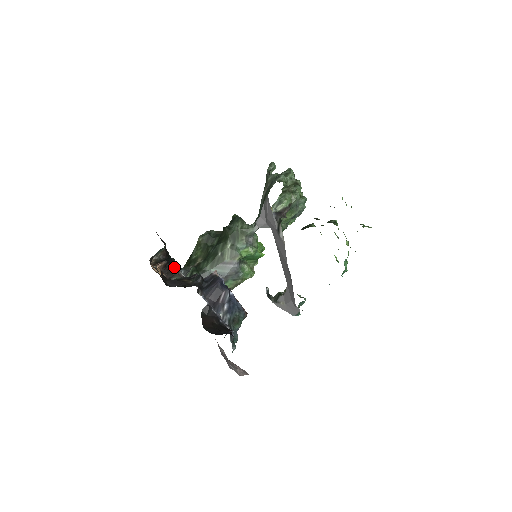
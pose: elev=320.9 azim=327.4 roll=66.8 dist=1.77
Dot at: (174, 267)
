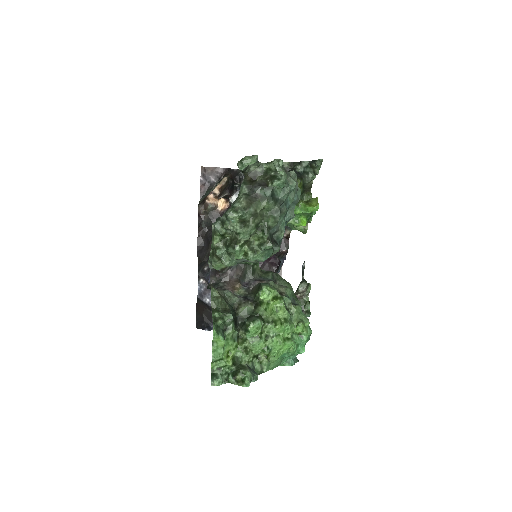
Dot at: (230, 203)
